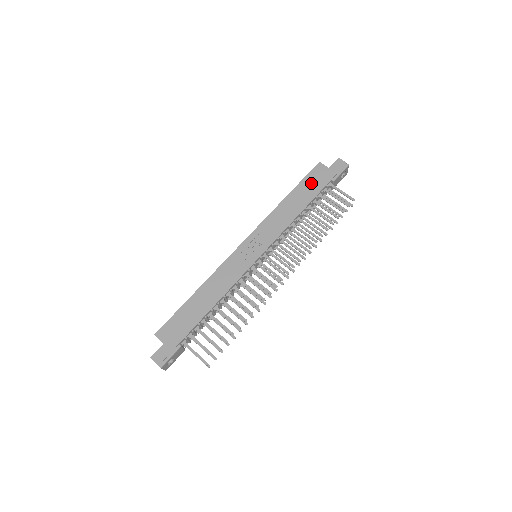
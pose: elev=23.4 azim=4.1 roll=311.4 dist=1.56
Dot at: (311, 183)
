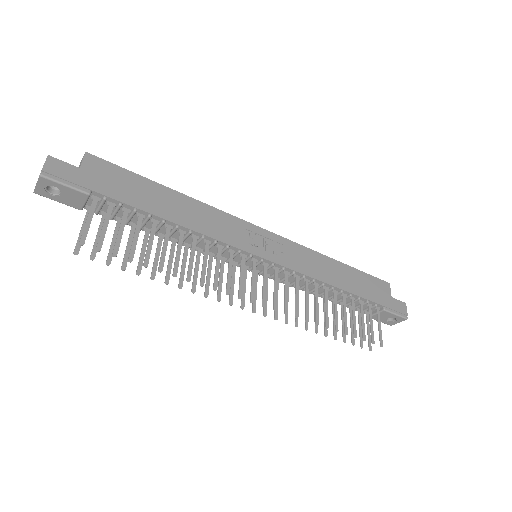
Dot at: (368, 284)
